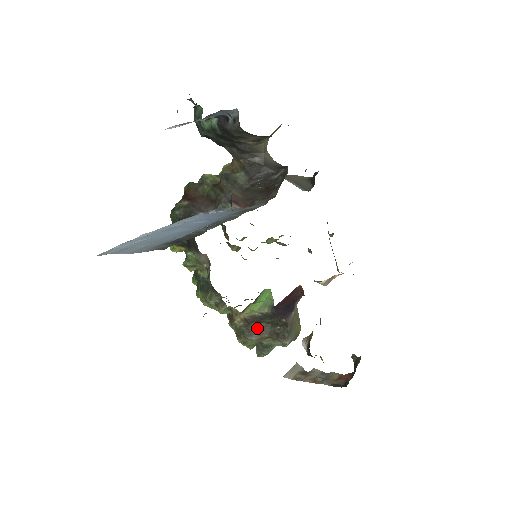
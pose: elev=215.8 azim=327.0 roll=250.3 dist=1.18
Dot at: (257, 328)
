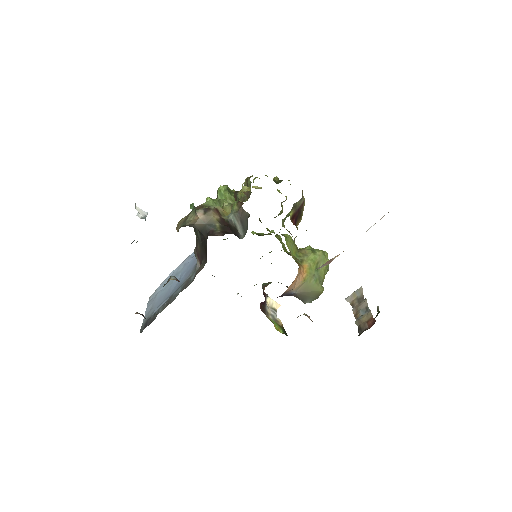
Dot at: occluded
